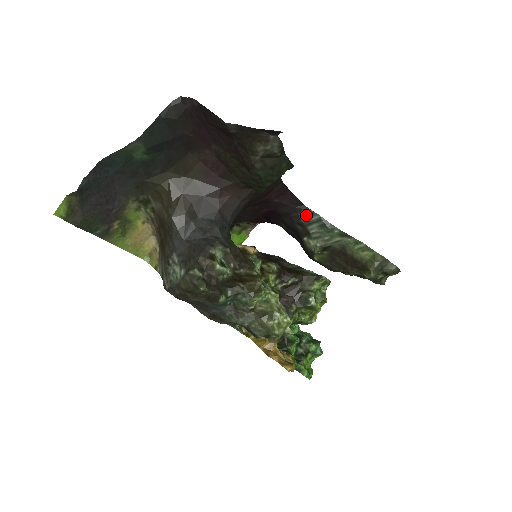
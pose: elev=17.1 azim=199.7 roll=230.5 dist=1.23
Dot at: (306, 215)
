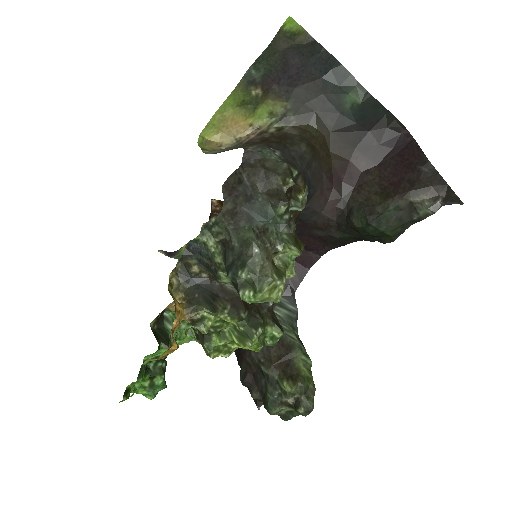
Dot at: (287, 298)
